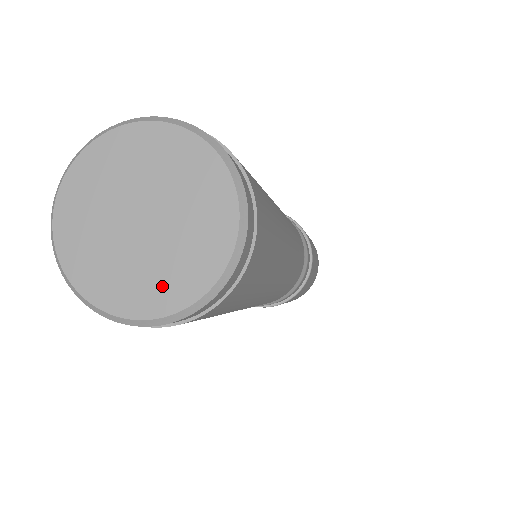
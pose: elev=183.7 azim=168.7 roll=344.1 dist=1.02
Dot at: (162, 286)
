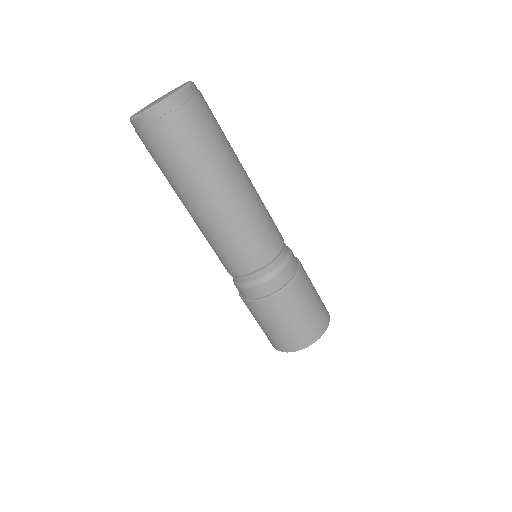
Dot at: occluded
